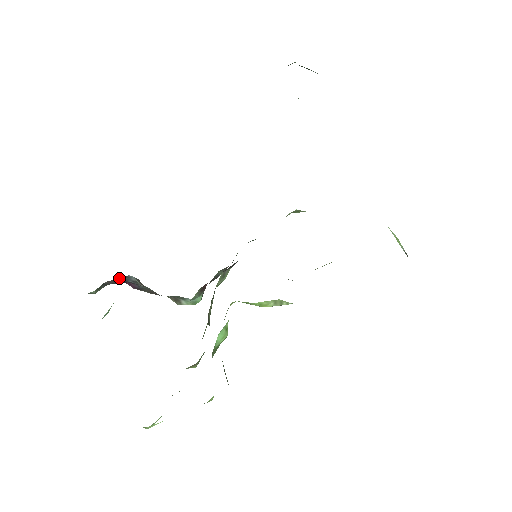
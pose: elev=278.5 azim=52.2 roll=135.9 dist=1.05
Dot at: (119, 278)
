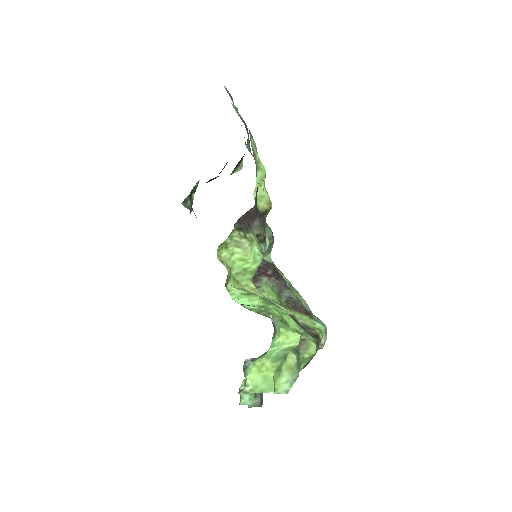
Dot at: occluded
